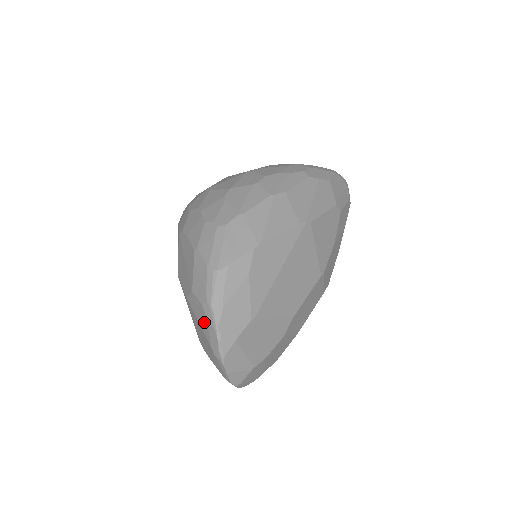
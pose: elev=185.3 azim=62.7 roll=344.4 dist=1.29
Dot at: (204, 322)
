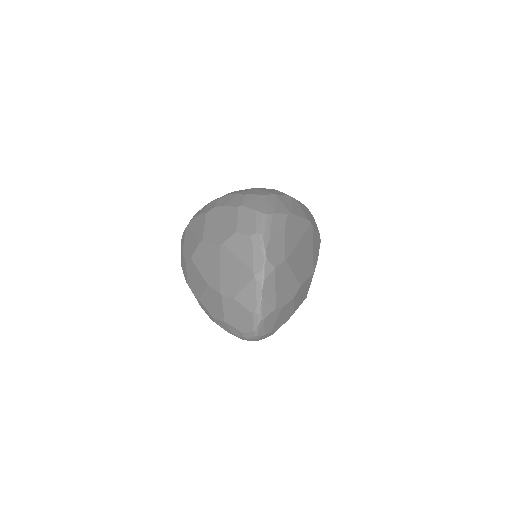
Dot at: (248, 252)
